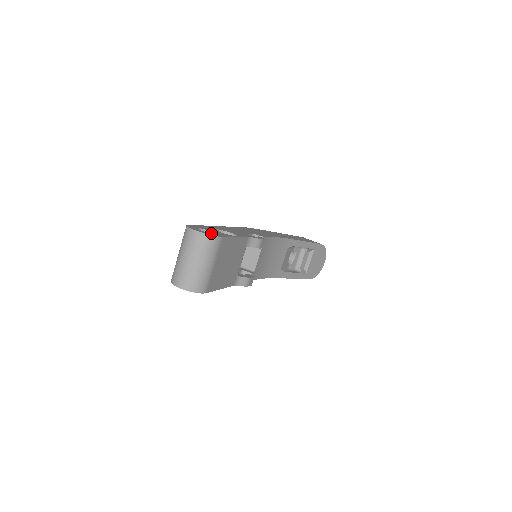
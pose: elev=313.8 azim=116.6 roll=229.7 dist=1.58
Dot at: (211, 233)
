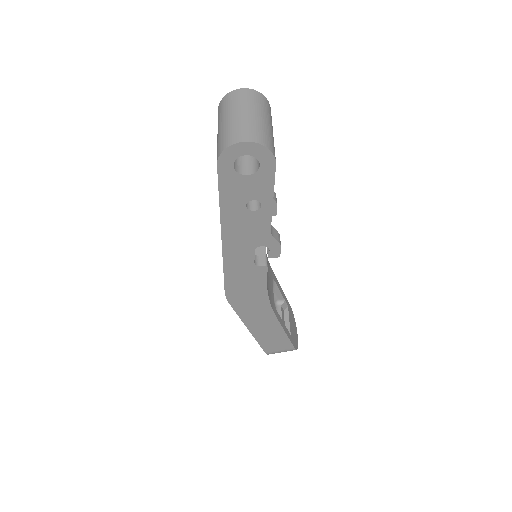
Dot at: occluded
